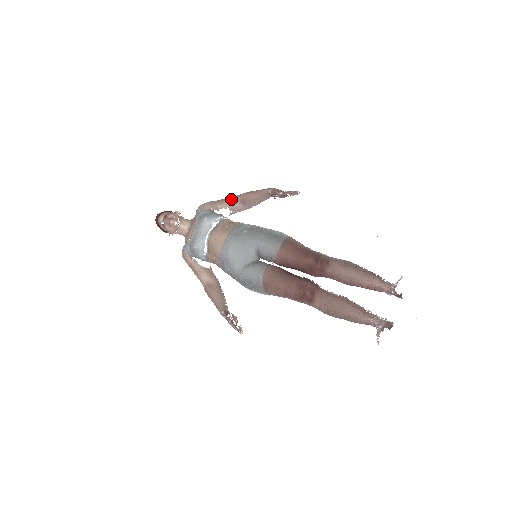
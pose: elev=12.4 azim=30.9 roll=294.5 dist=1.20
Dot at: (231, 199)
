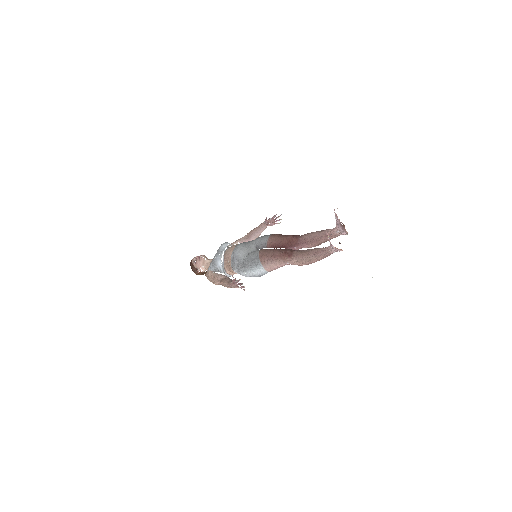
Dot at: (241, 238)
